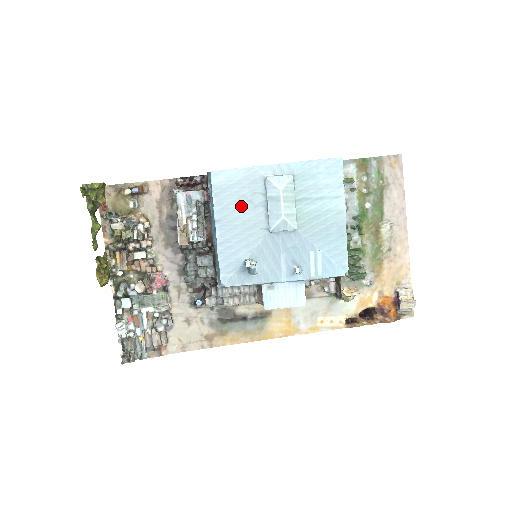
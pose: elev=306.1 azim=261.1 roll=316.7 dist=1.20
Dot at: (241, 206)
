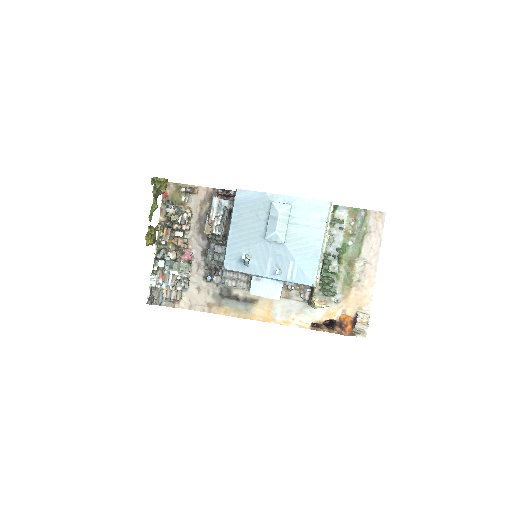
Dot at: (251, 217)
